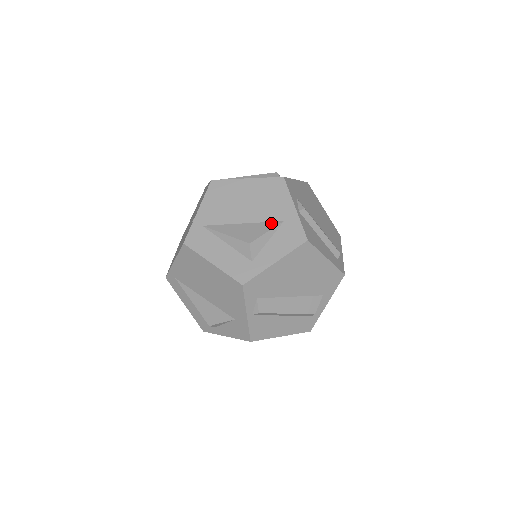
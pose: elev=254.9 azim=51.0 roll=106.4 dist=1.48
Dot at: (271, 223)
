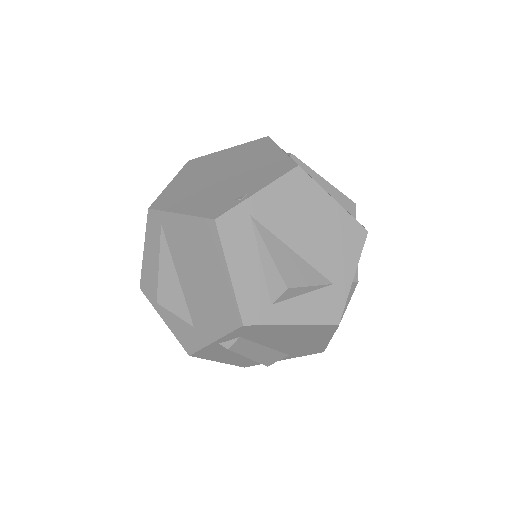
Dot at: (321, 276)
